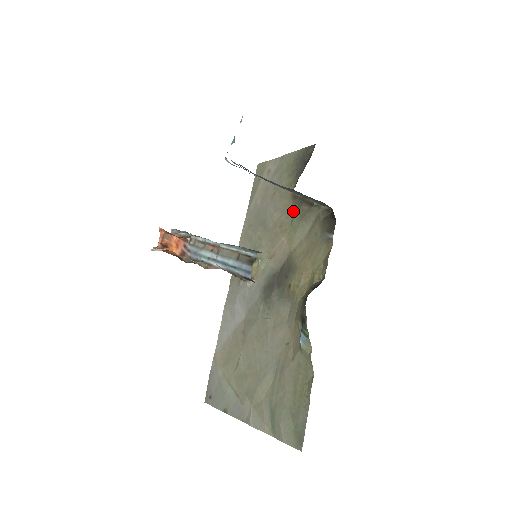
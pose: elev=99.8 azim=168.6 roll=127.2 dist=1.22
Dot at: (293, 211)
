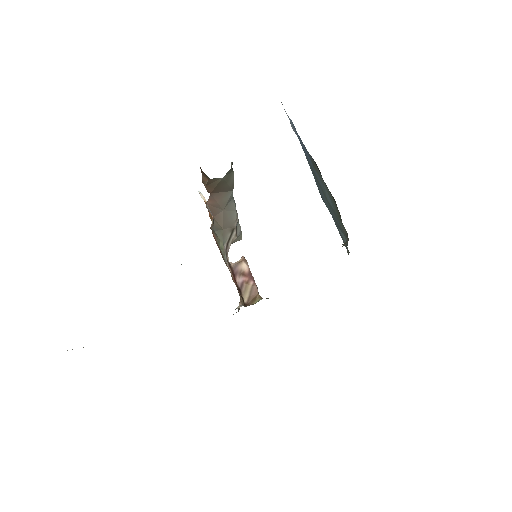
Dot at: occluded
